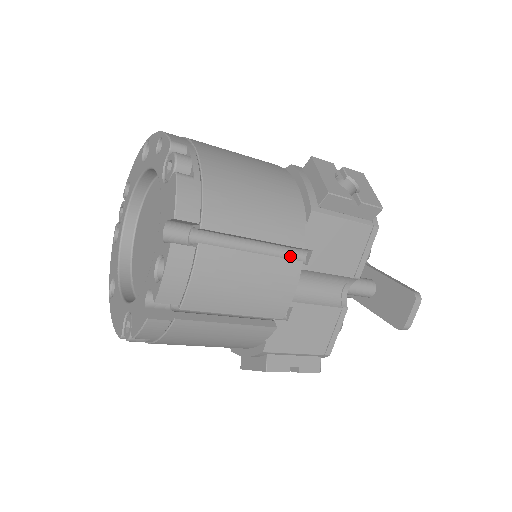
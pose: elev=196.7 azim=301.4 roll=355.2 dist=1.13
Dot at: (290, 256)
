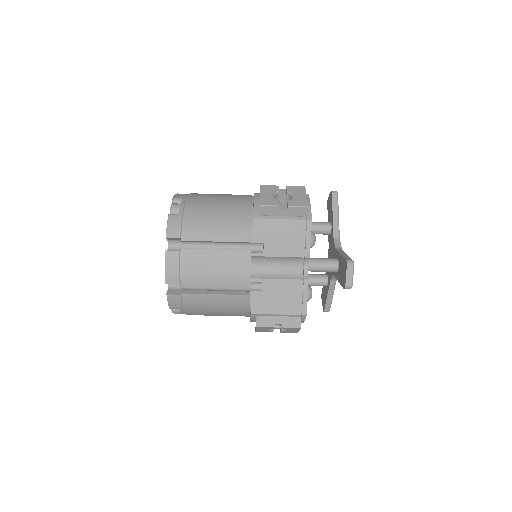
Dot at: (251, 249)
